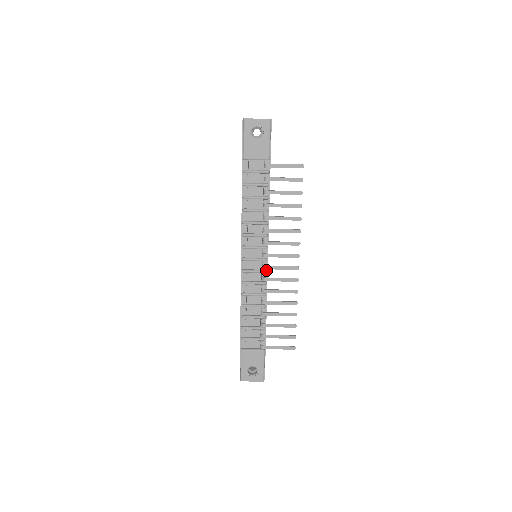
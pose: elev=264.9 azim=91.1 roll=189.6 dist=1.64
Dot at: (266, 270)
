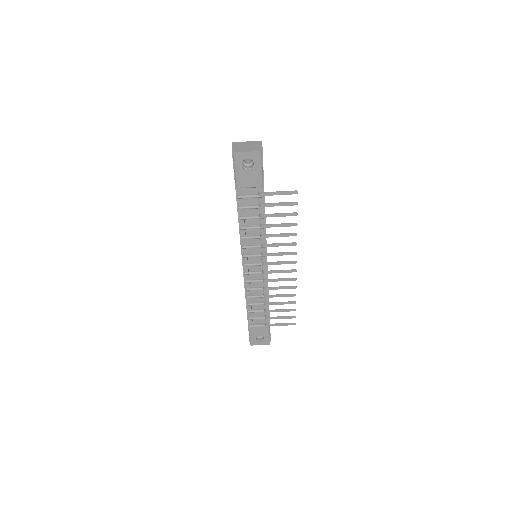
Dot at: occluded
